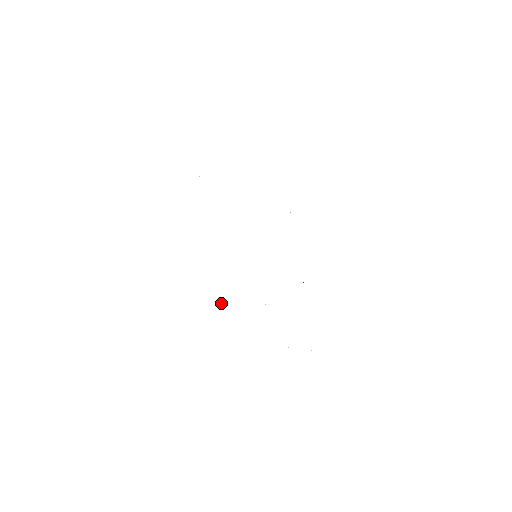
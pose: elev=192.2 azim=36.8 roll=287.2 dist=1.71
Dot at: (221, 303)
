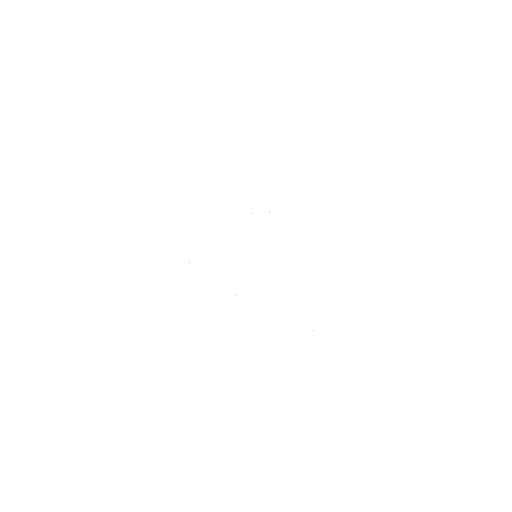
Dot at: occluded
